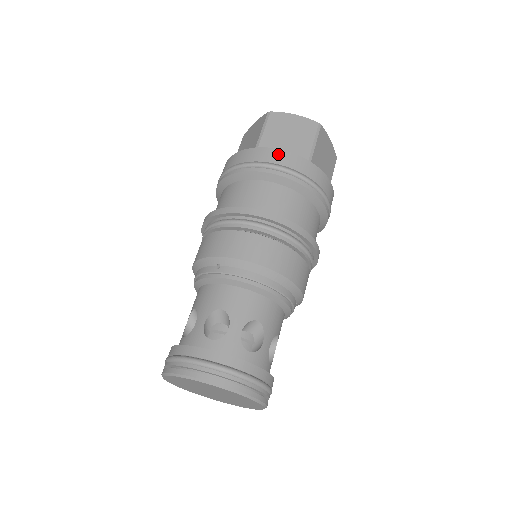
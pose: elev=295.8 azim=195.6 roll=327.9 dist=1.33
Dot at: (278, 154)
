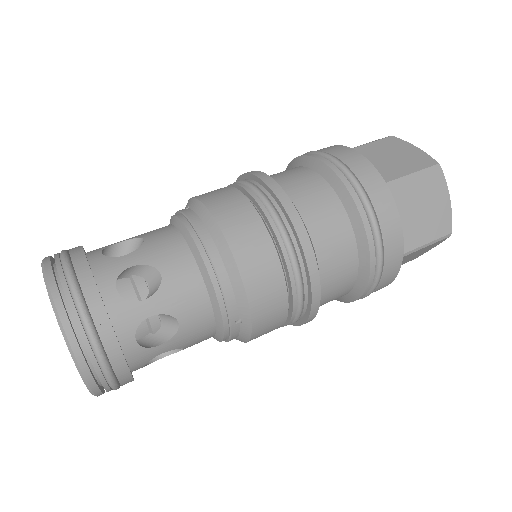
Dot at: (350, 153)
